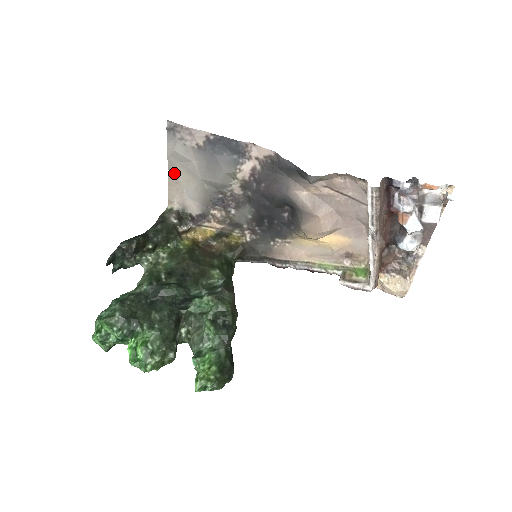
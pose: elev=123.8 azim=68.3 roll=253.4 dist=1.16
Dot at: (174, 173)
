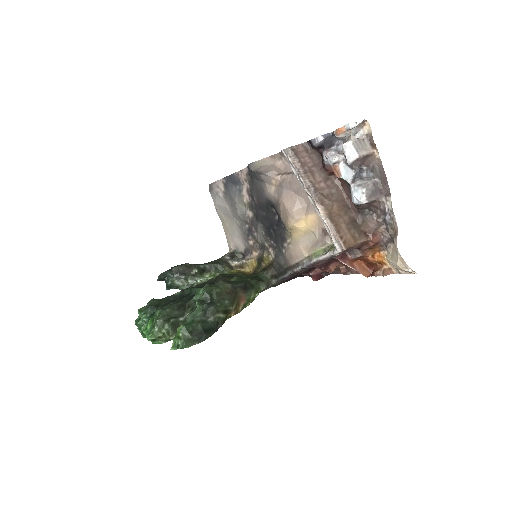
Dot at: (224, 223)
